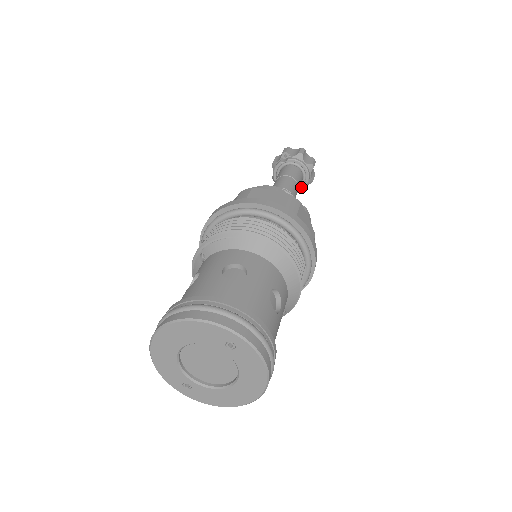
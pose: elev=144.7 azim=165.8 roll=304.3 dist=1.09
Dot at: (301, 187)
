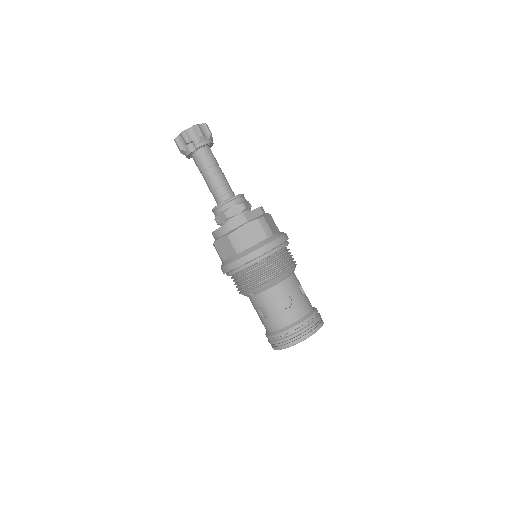
Dot at: occluded
